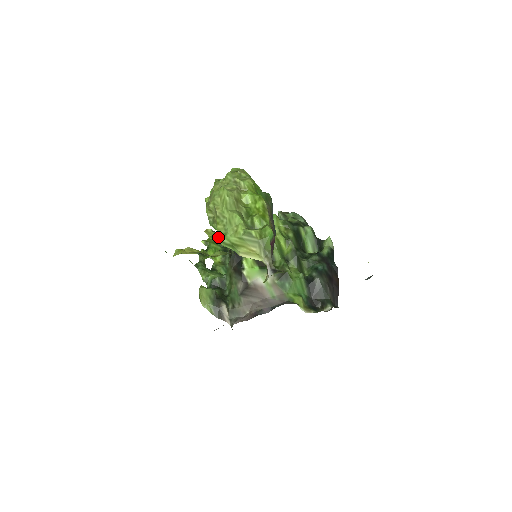
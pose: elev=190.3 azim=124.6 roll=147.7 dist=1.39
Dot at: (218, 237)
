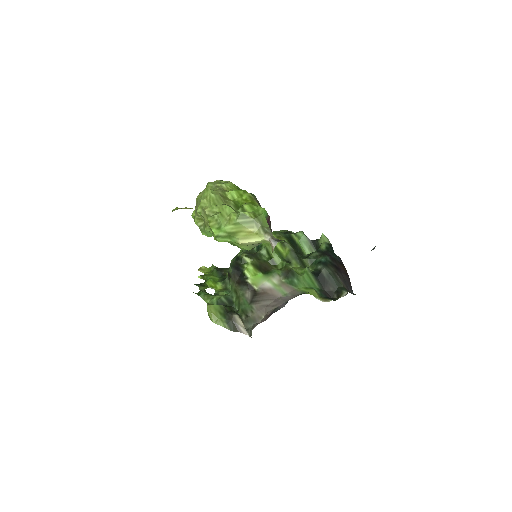
Dot at: (213, 235)
